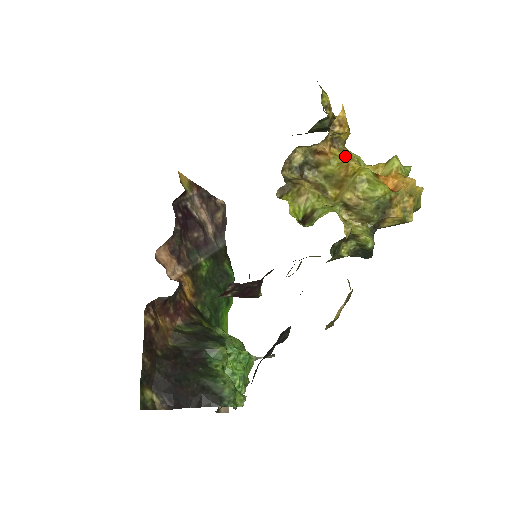
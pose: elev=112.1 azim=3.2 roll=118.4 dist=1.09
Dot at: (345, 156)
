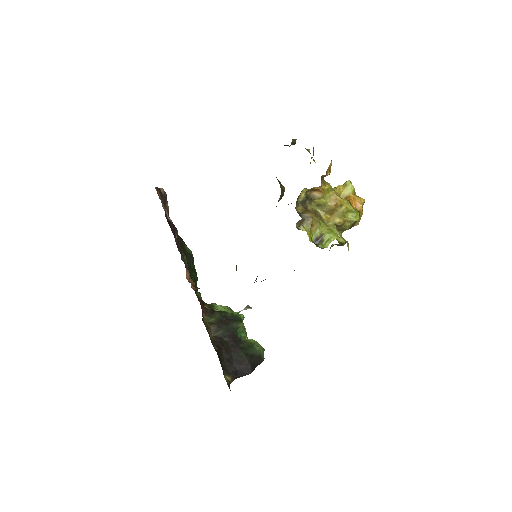
Dot at: (328, 189)
